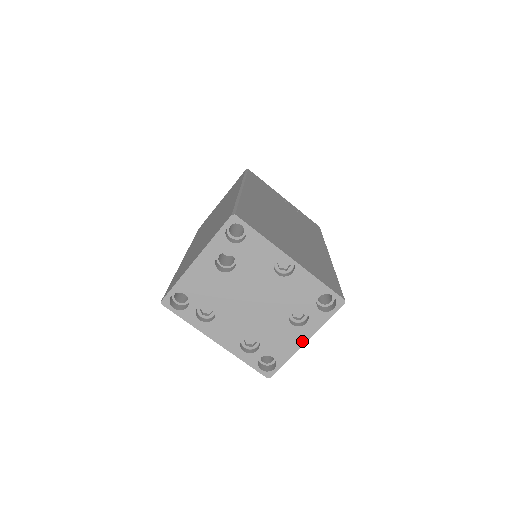
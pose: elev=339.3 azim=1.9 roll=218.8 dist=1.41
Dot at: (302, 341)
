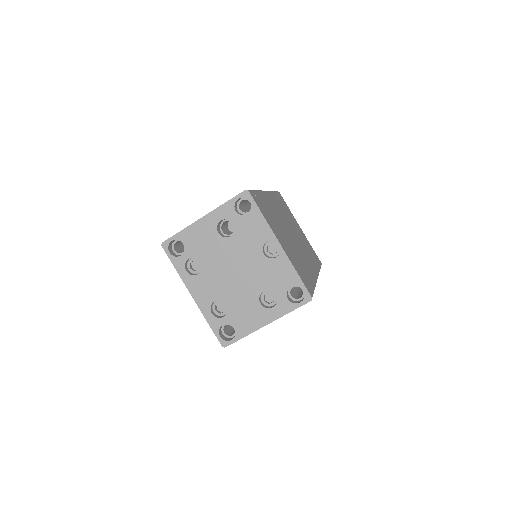
Dot at: (264, 323)
